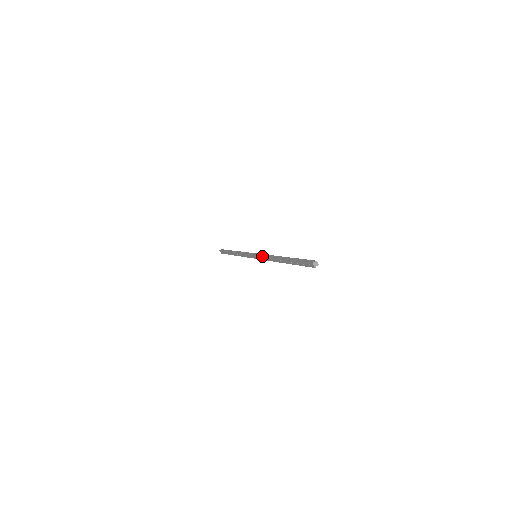
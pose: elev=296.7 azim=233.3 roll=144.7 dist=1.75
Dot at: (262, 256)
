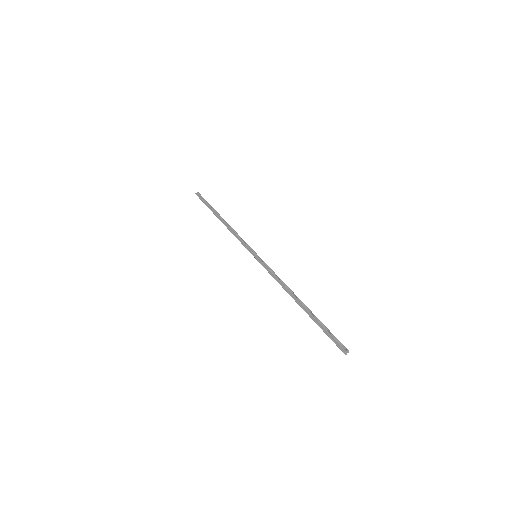
Dot at: occluded
